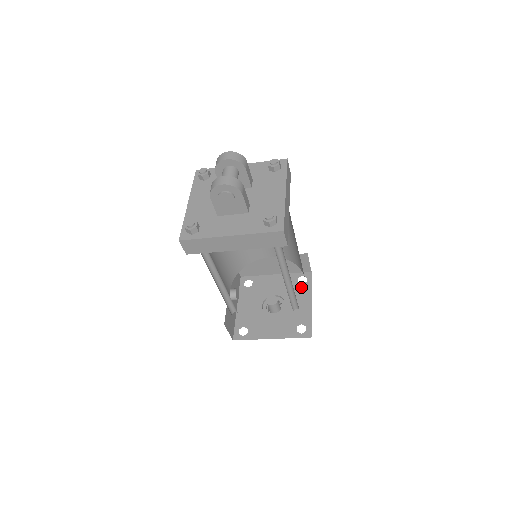
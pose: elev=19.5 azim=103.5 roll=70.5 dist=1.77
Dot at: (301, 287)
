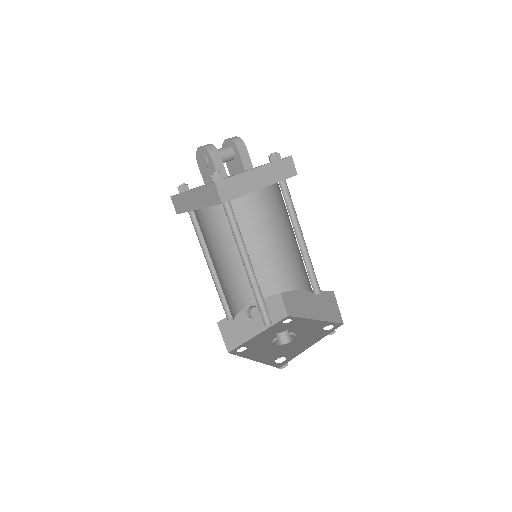
Dot at: (320, 332)
